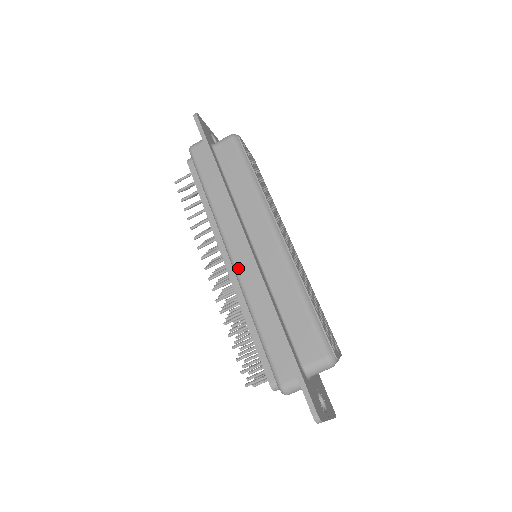
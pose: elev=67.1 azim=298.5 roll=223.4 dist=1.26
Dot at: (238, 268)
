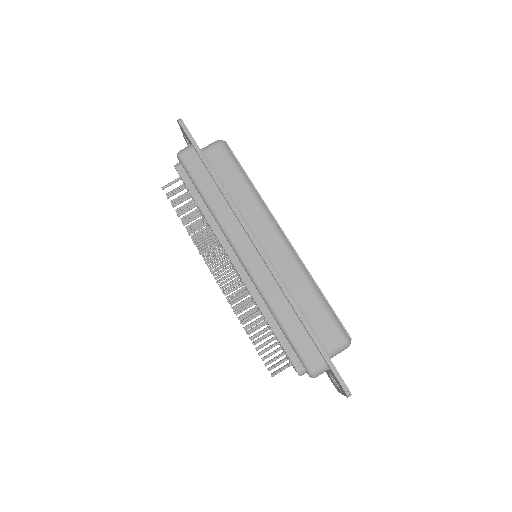
Dot at: (252, 270)
